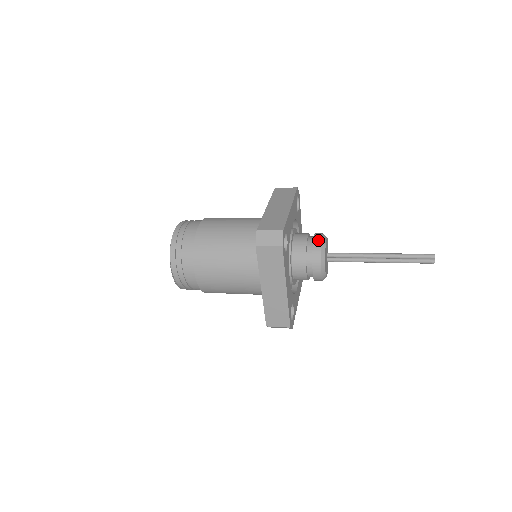
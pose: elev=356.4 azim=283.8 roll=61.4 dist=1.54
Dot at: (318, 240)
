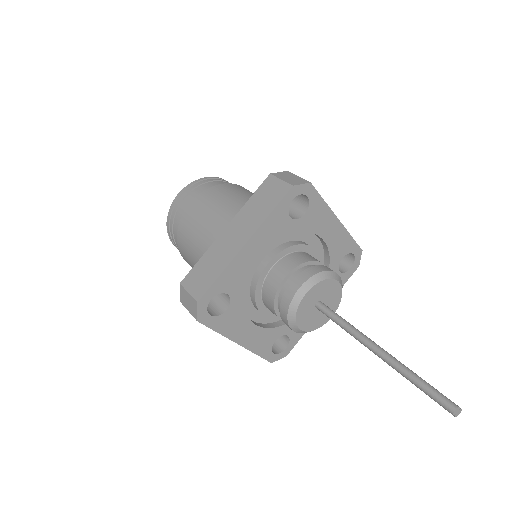
Dot at: (290, 293)
